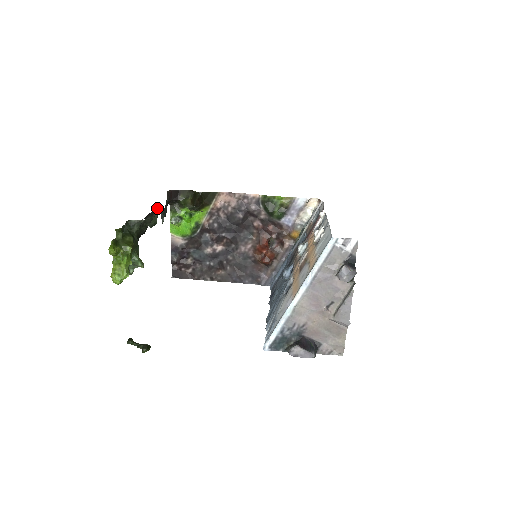
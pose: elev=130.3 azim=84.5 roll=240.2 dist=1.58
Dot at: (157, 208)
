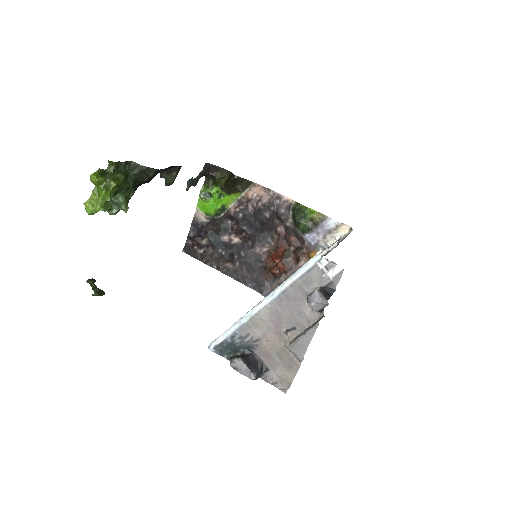
Dot at: (177, 168)
